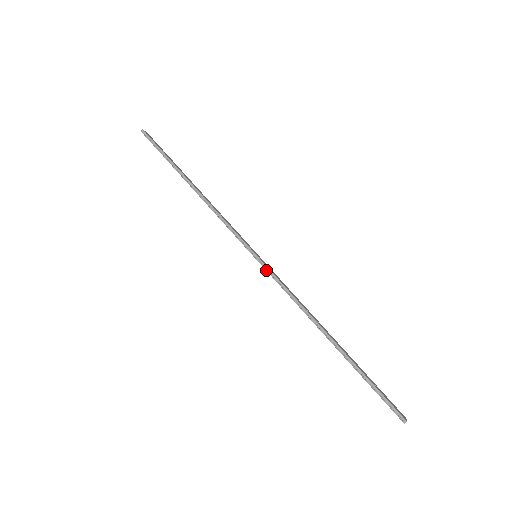
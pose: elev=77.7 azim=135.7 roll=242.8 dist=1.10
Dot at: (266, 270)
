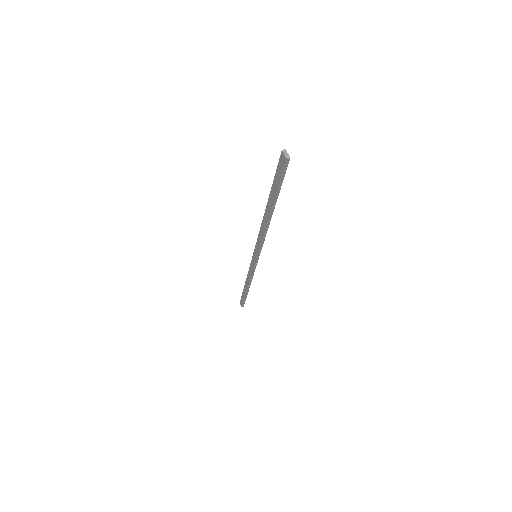
Dot at: (255, 246)
